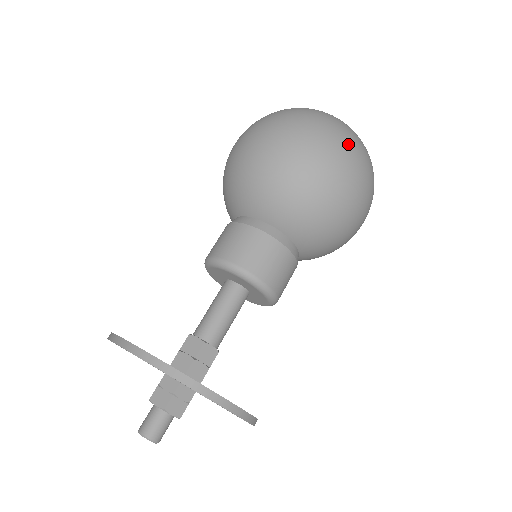
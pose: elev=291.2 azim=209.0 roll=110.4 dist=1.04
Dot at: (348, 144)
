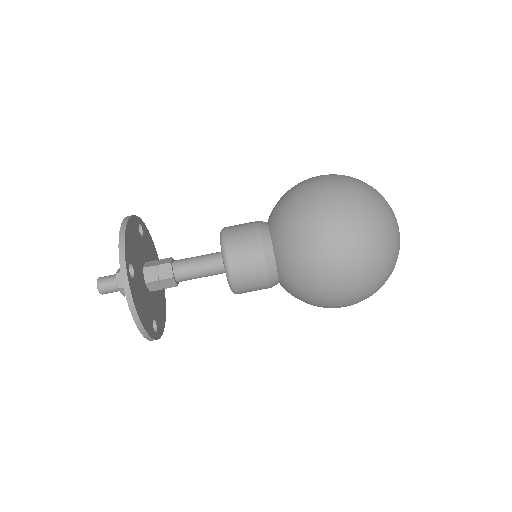
Dot at: (370, 277)
